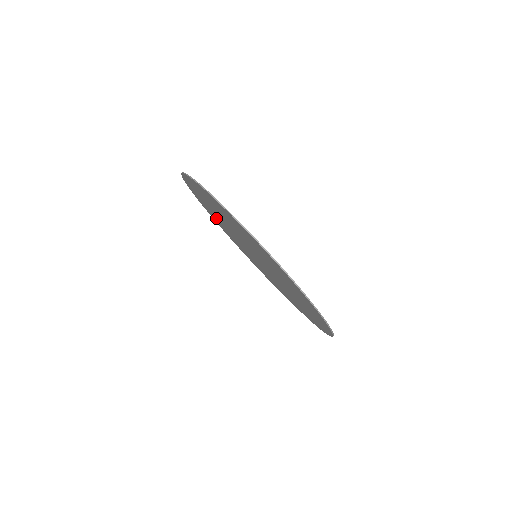
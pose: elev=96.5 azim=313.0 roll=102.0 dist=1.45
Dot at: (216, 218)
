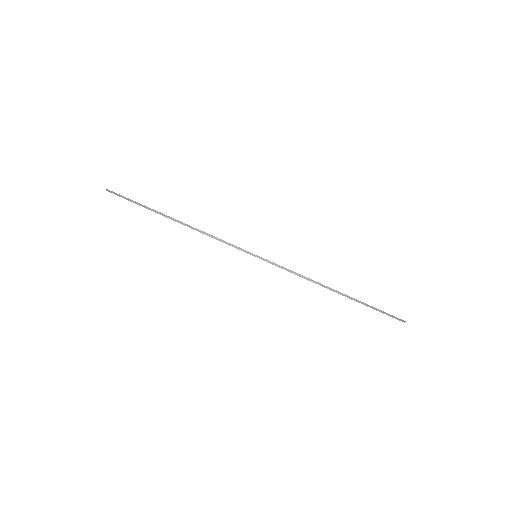
Dot at: occluded
